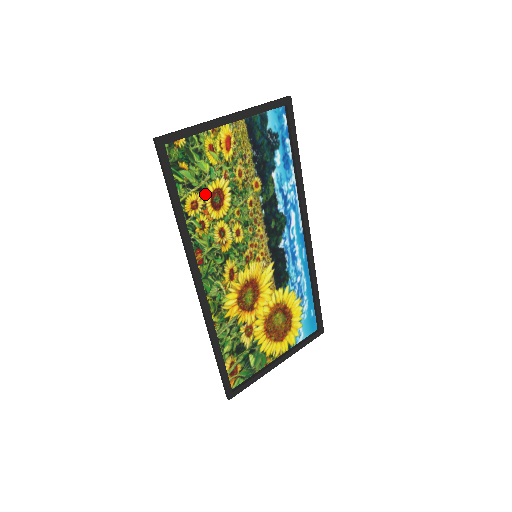
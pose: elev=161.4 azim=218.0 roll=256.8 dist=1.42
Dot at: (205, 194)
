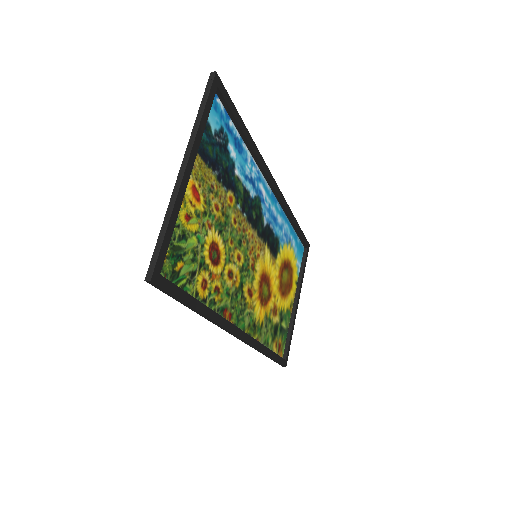
Dot at: (205, 264)
